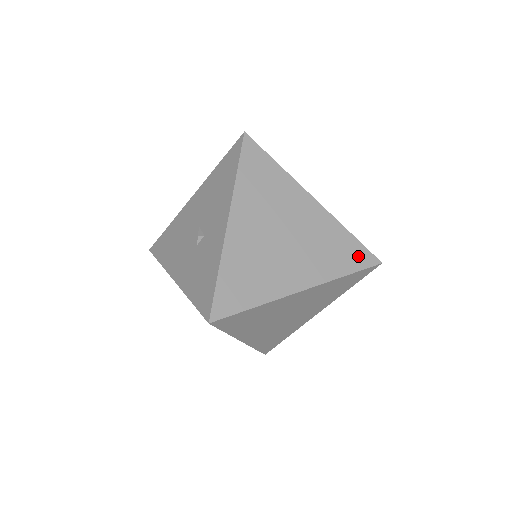
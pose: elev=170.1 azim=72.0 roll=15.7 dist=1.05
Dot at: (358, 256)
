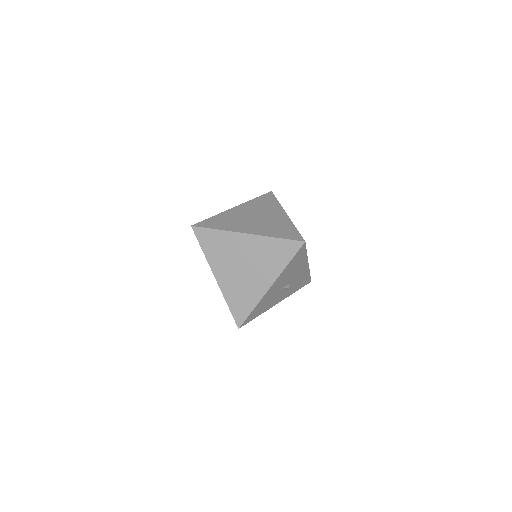
Dot at: (292, 235)
